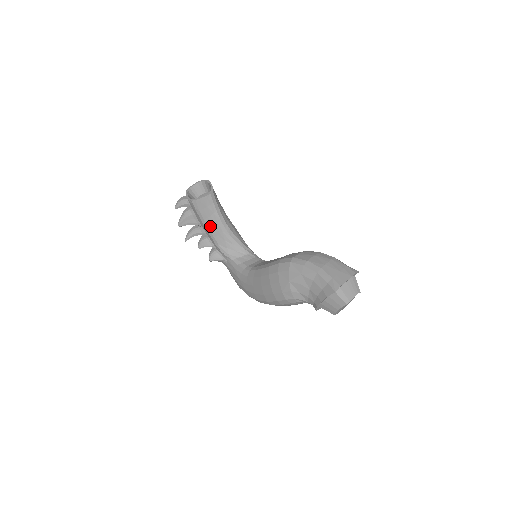
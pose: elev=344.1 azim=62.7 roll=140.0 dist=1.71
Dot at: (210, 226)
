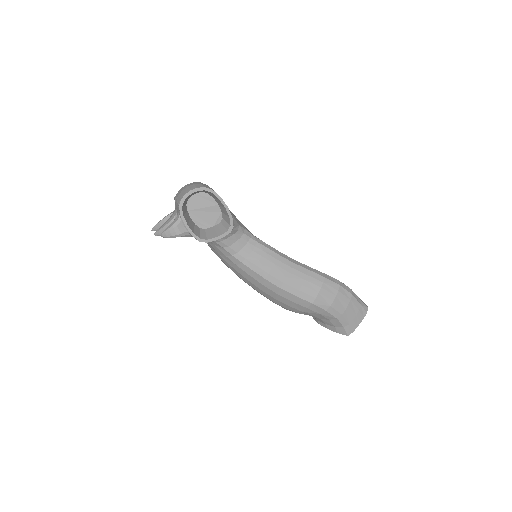
Dot at: occluded
